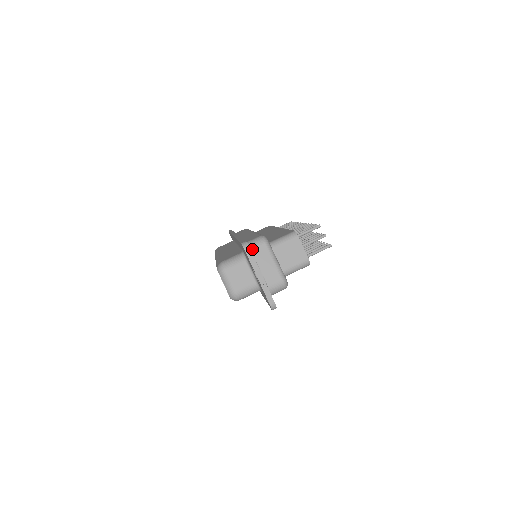
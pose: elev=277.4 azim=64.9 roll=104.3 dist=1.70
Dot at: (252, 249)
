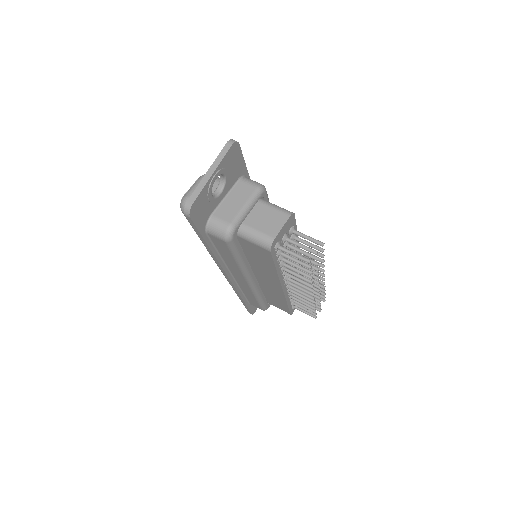
Dot at: (243, 181)
